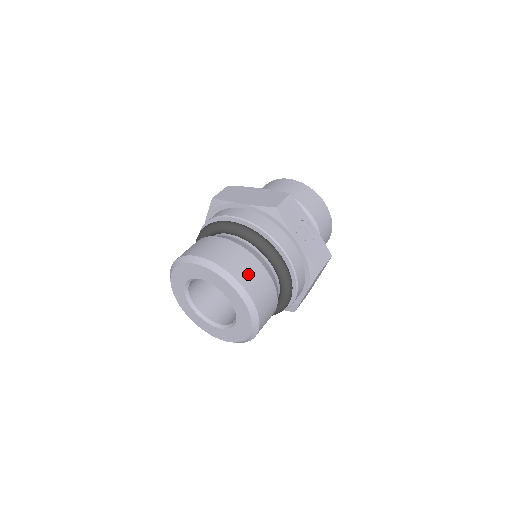
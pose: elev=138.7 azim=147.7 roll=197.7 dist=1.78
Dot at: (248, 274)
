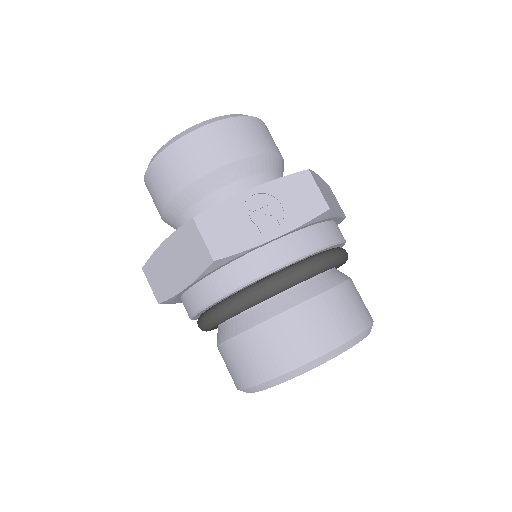
Dot at: (303, 340)
